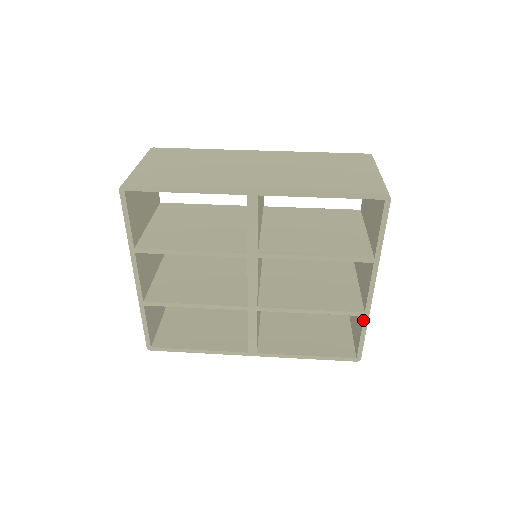
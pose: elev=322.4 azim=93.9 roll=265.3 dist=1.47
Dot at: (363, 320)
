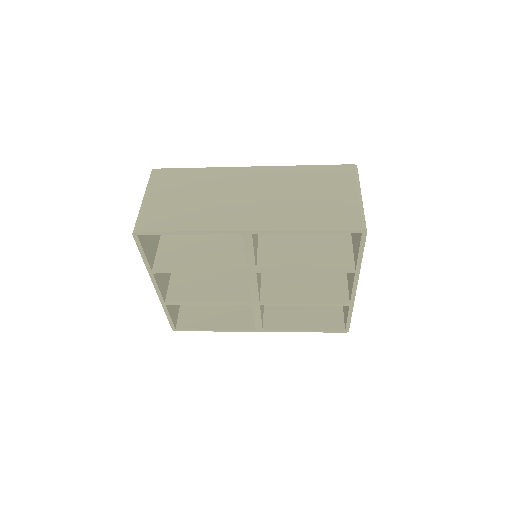
Dot at: (349, 308)
